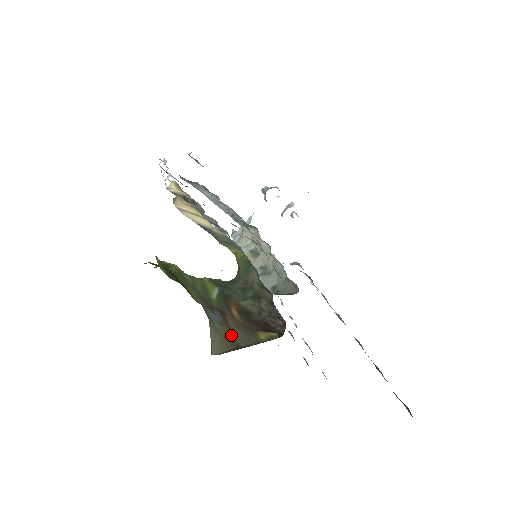
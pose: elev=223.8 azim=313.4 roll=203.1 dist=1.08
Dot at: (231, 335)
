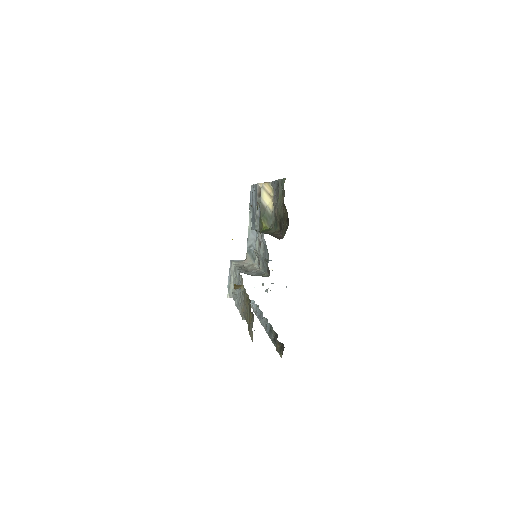
Dot at: occluded
